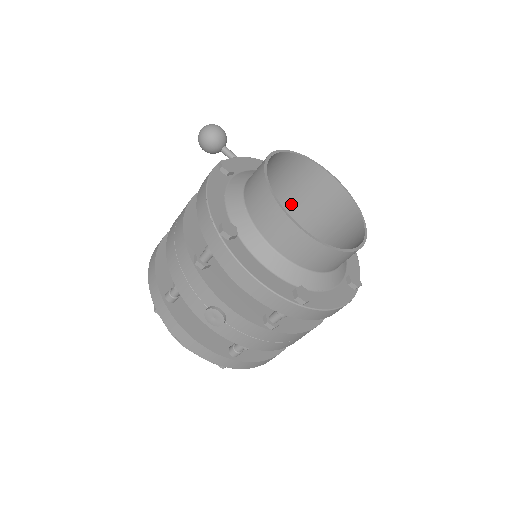
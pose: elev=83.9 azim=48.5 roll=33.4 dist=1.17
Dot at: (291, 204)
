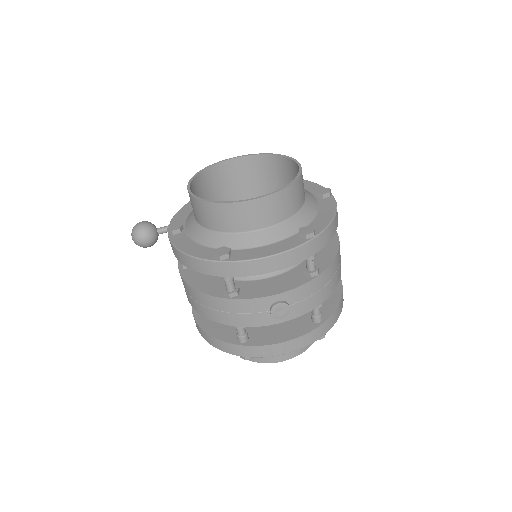
Dot at: occluded
